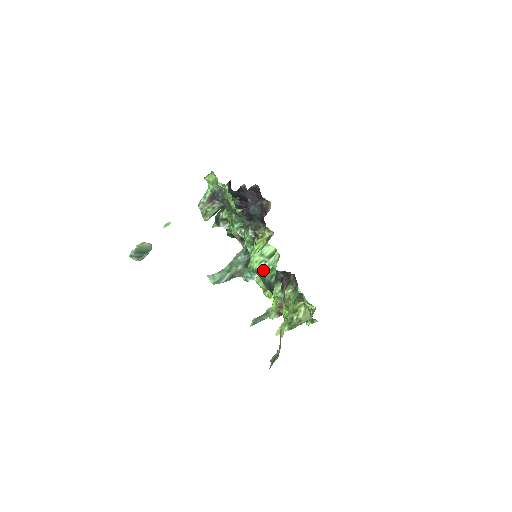
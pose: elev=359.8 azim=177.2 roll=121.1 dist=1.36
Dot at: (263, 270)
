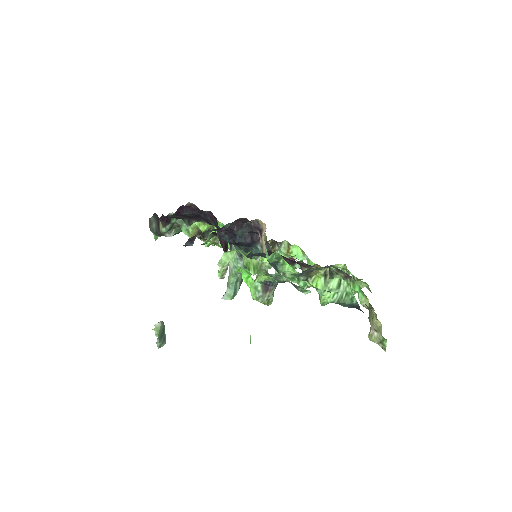
Dot at: (339, 300)
